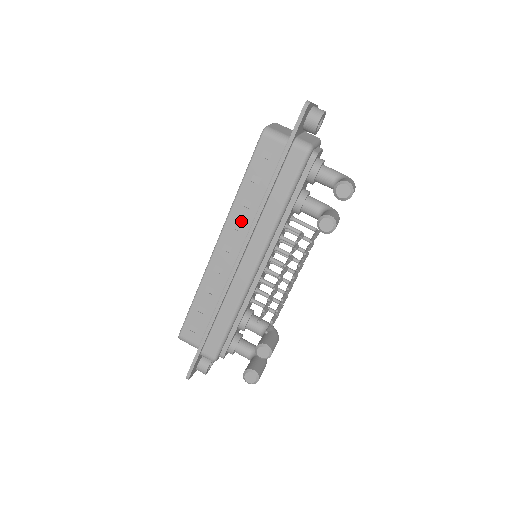
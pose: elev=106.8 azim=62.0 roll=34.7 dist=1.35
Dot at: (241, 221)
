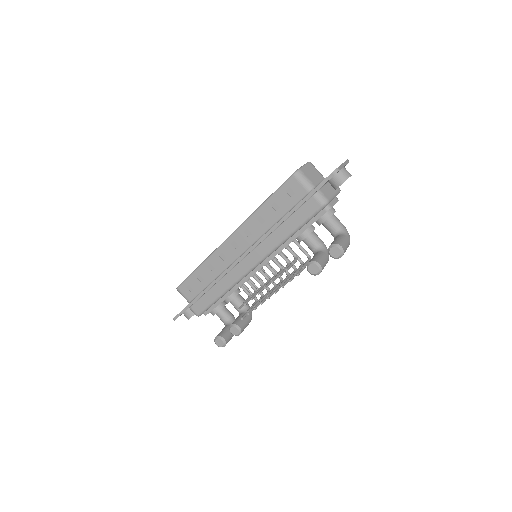
Dot at: (253, 231)
